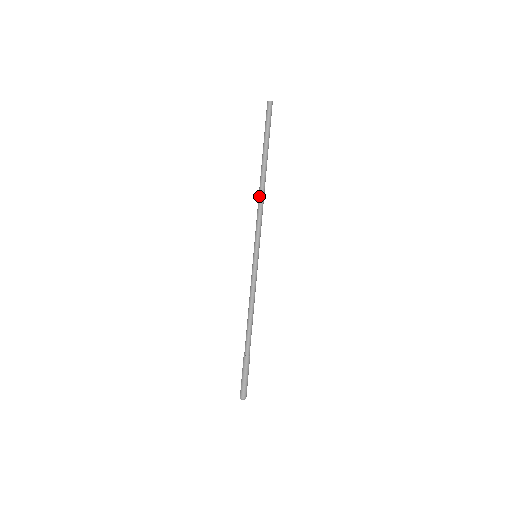
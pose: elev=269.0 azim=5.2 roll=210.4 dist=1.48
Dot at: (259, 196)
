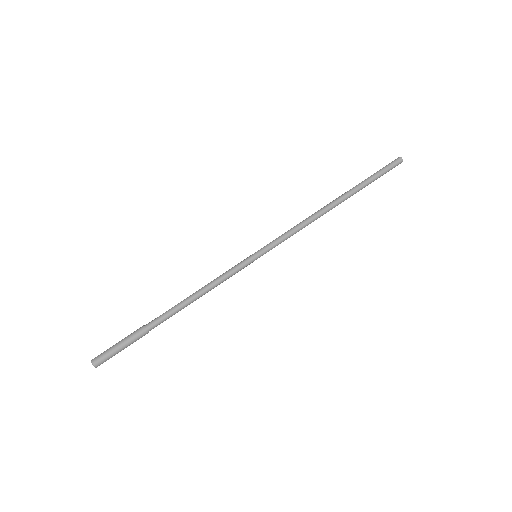
Dot at: (314, 213)
